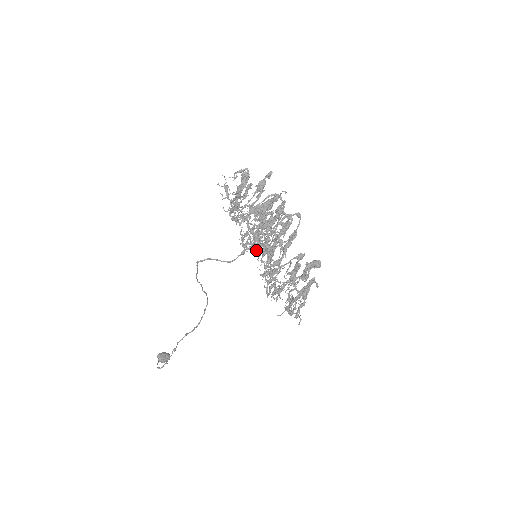
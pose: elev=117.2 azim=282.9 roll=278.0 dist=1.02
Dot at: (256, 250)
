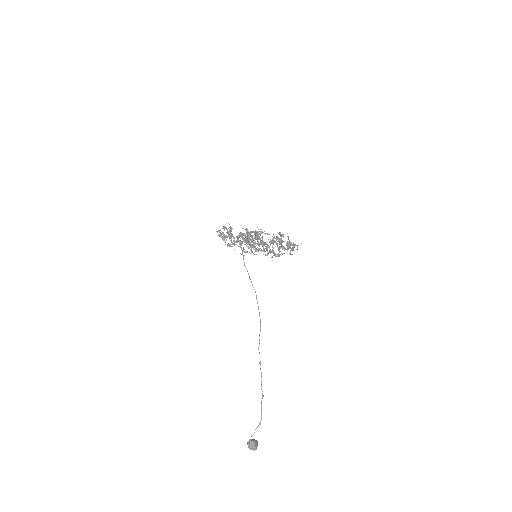
Dot at: (255, 243)
